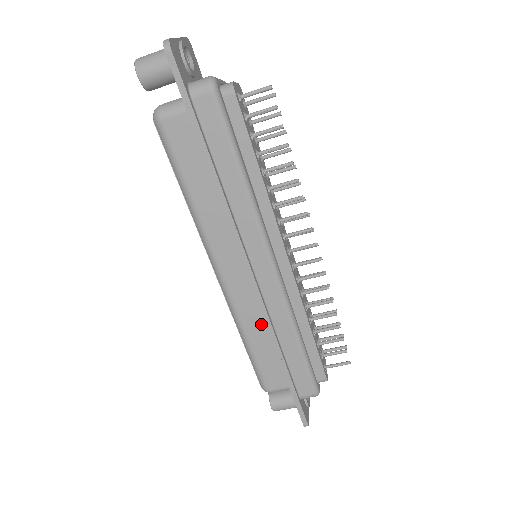
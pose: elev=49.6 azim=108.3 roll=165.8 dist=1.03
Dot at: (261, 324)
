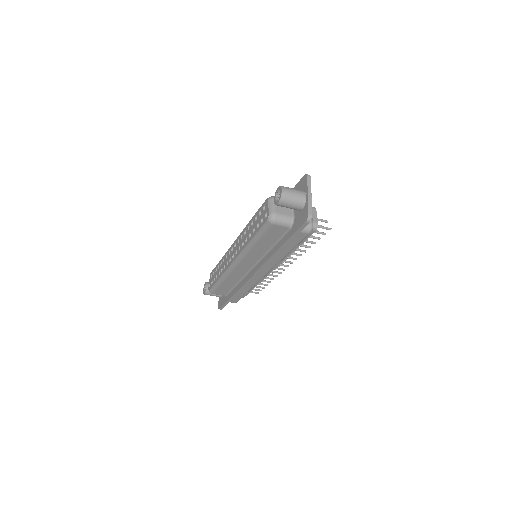
Dot at: (236, 280)
